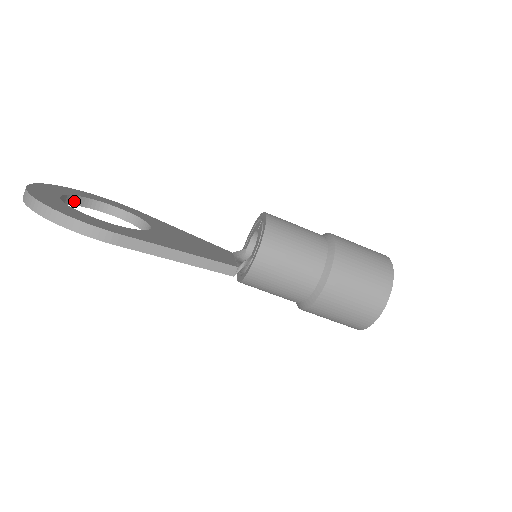
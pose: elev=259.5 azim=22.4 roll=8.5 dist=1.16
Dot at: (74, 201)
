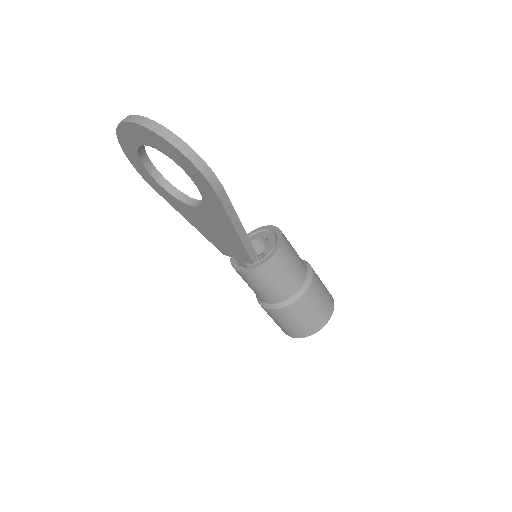
Dot at: (140, 148)
